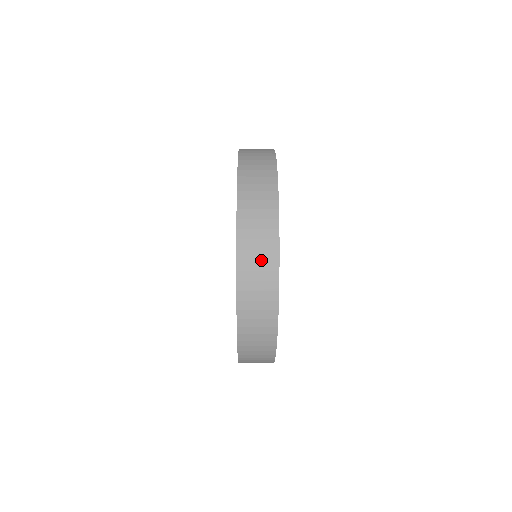
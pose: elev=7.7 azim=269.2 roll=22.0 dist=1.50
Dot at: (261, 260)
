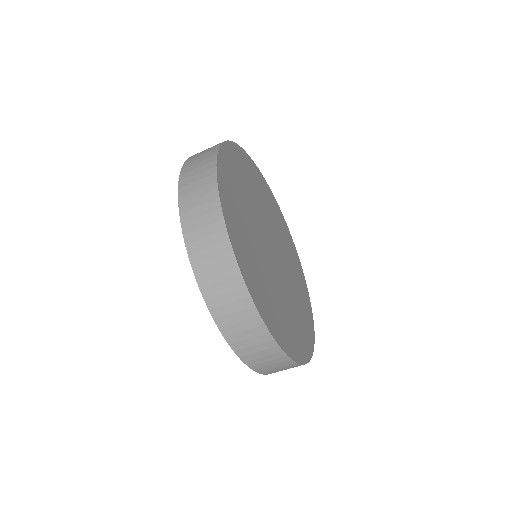
Dot at: (219, 269)
